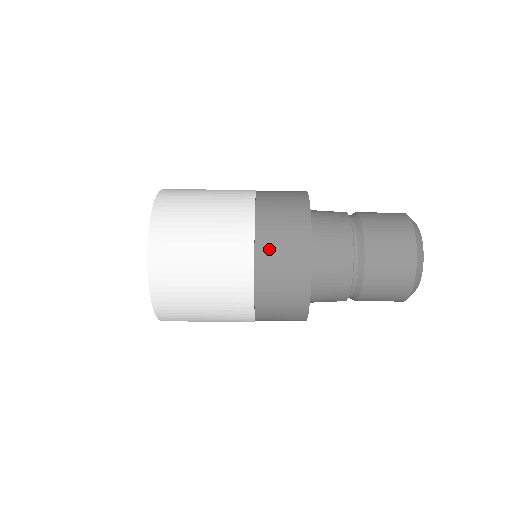
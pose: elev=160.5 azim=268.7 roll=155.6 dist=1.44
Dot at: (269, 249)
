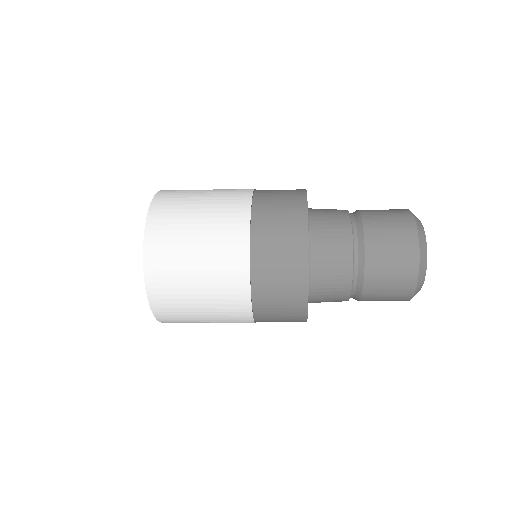
Dot at: (266, 209)
